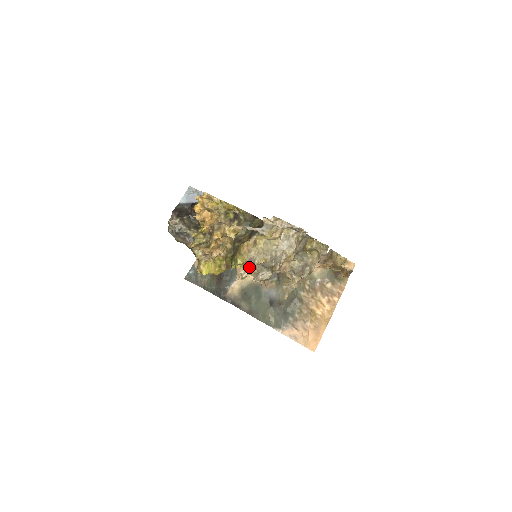
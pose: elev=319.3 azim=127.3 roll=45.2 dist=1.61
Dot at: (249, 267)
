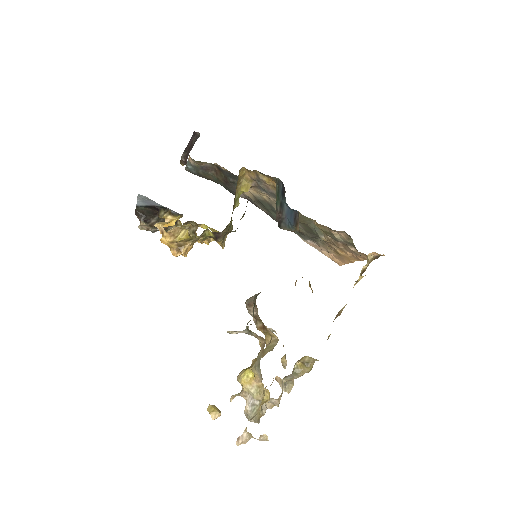
Dot at: (257, 189)
